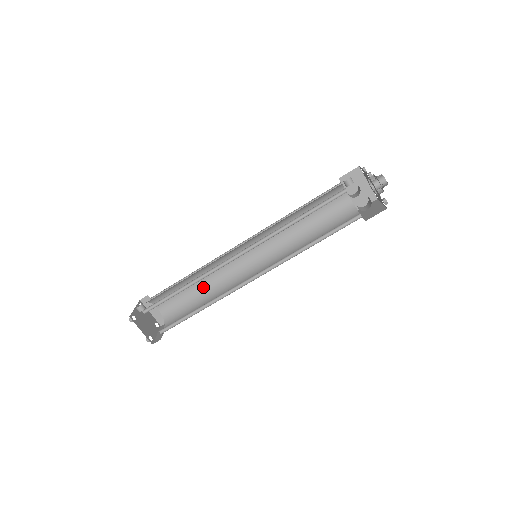
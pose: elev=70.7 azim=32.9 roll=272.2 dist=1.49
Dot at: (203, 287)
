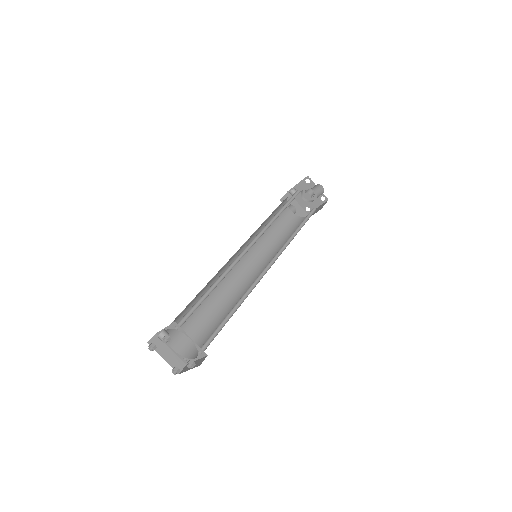
Dot at: (213, 309)
